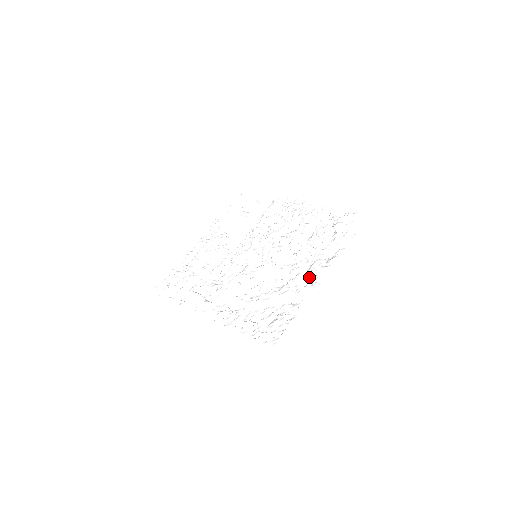
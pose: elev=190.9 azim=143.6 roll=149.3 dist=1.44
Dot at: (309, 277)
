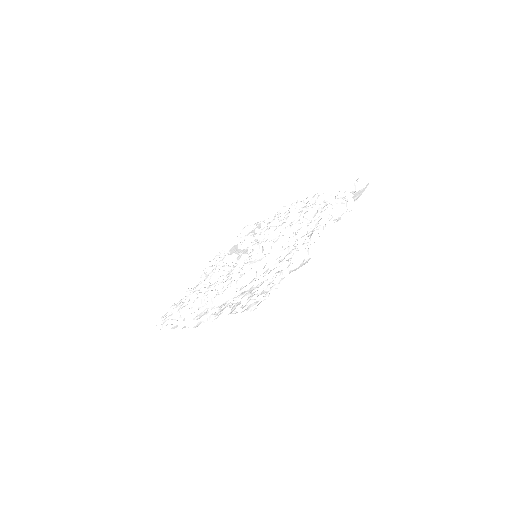
Dot at: (304, 242)
